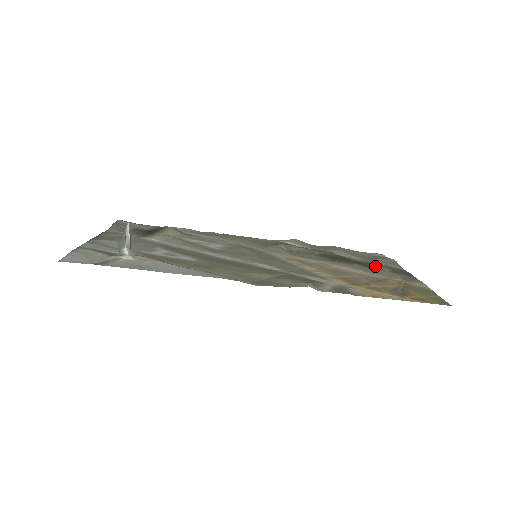
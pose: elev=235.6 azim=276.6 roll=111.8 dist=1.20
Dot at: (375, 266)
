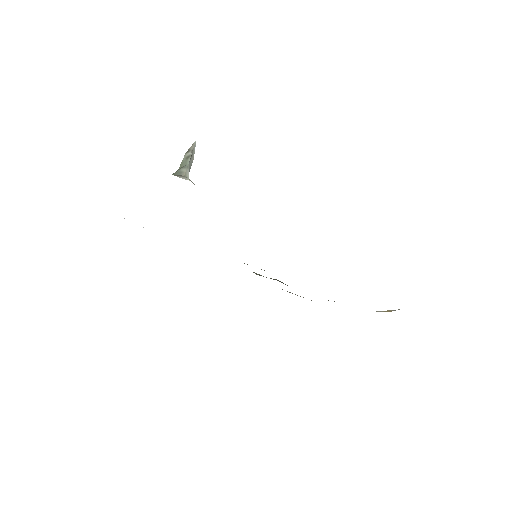
Dot at: occluded
